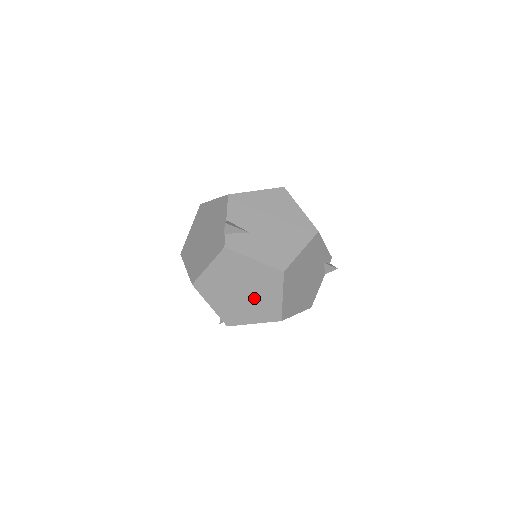
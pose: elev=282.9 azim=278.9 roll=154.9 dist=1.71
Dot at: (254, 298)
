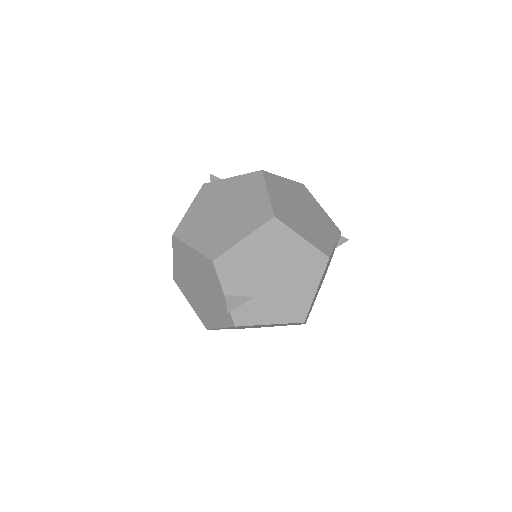
Dot at: (275, 325)
